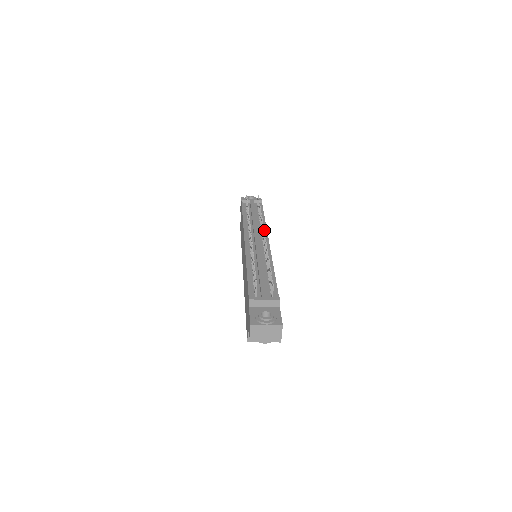
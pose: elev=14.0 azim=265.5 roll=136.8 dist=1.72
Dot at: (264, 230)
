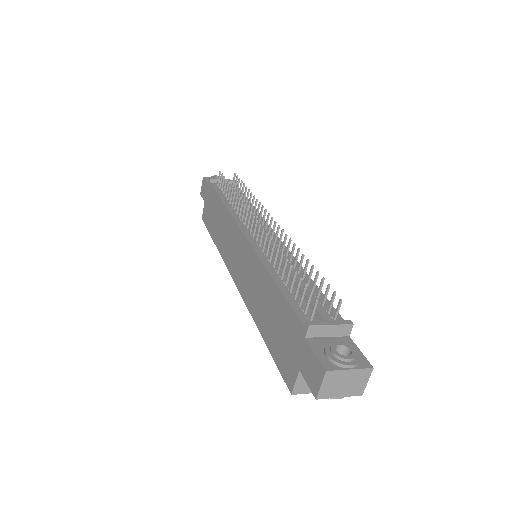
Dot at: (272, 218)
